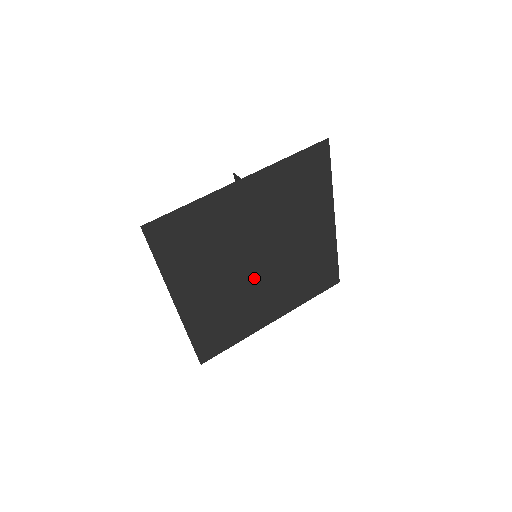
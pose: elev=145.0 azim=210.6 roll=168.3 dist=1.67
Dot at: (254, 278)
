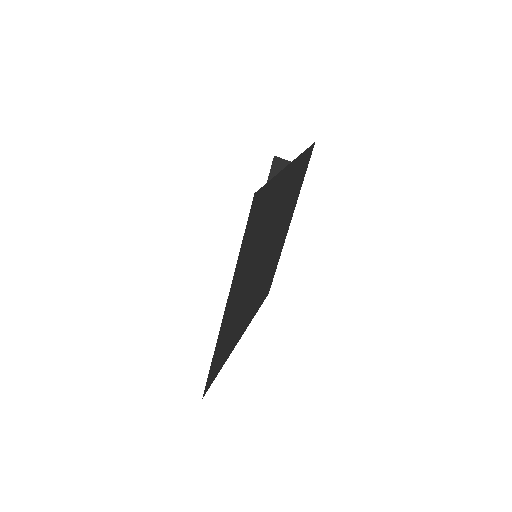
Dot at: (255, 281)
